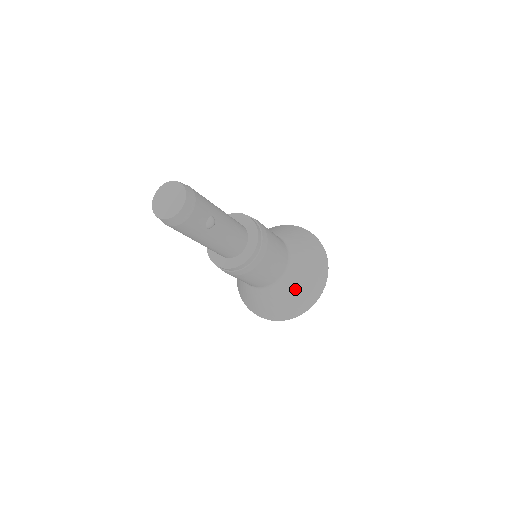
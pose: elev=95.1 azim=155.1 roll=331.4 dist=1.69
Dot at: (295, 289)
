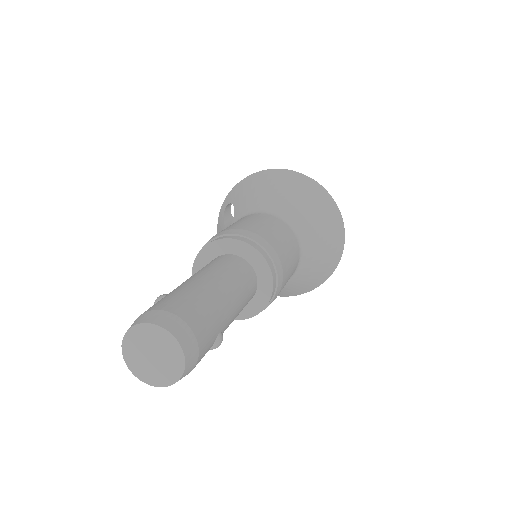
Dot at: (301, 282)
